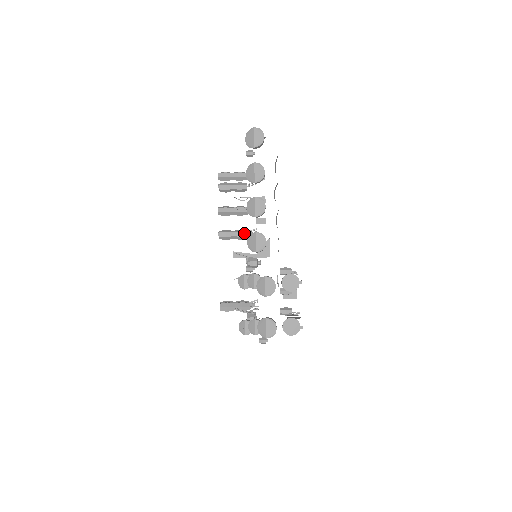
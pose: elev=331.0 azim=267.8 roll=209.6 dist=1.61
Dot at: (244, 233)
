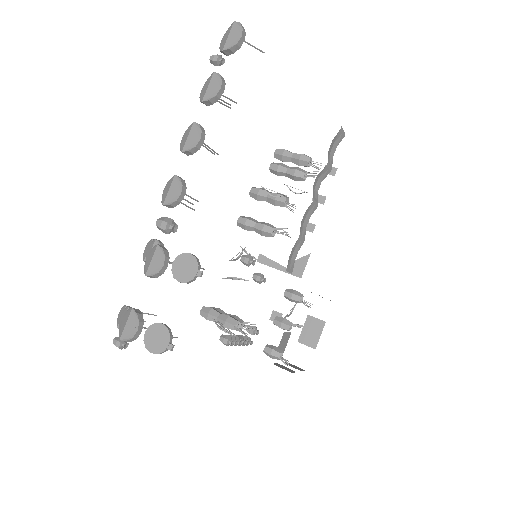
Dot at: (268, 228)
